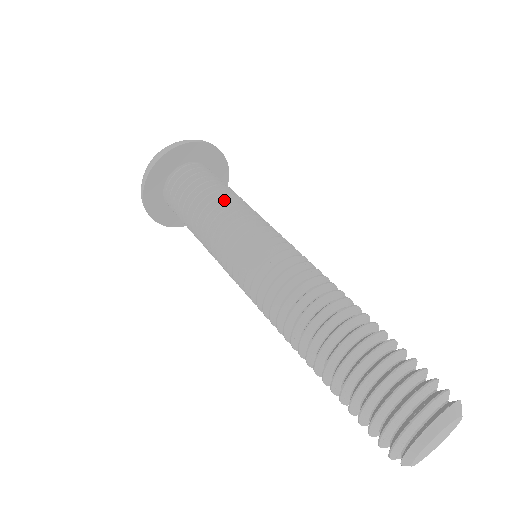
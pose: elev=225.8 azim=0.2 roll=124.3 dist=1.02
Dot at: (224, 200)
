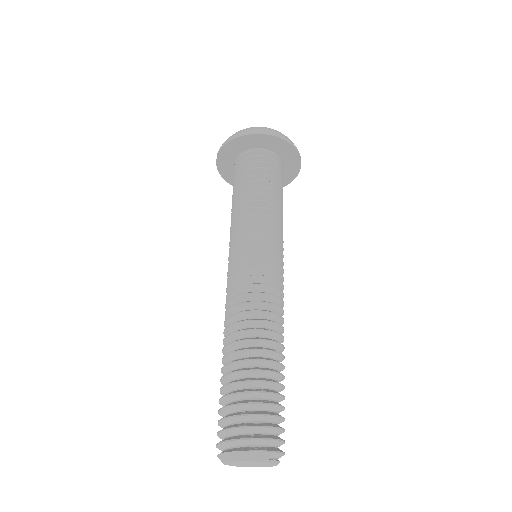
Dot at: (240, 202)
